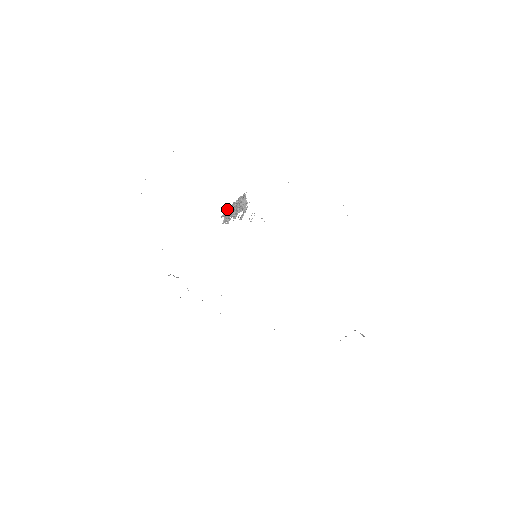
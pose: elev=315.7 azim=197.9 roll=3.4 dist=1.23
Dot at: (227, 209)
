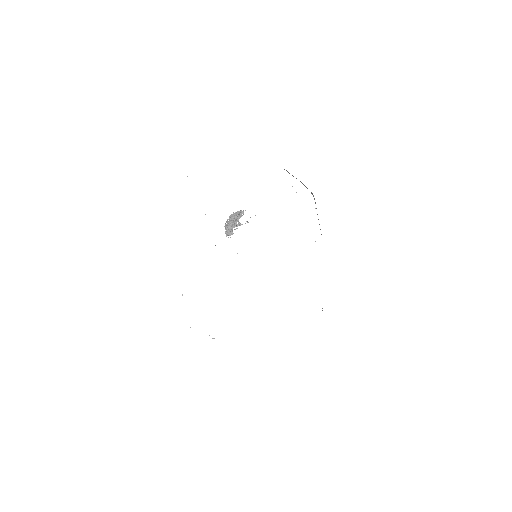
Dot at: (227, 226)
